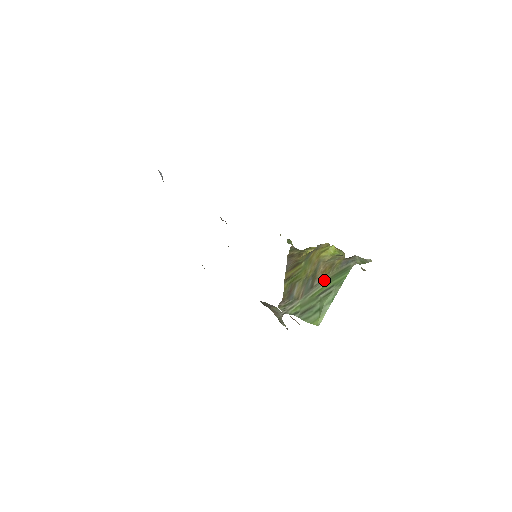
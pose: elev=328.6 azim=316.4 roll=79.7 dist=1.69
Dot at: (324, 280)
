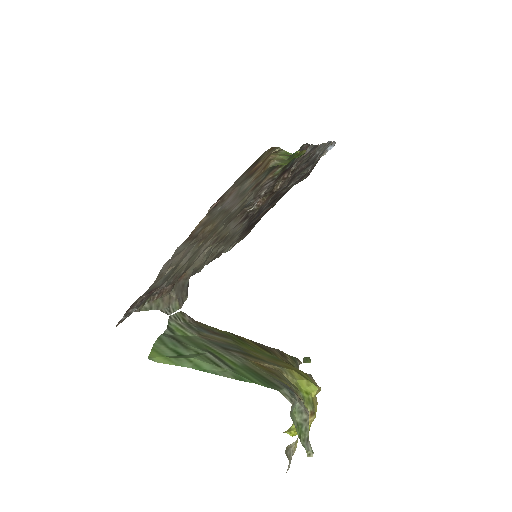
Dot at: (242, 360)
